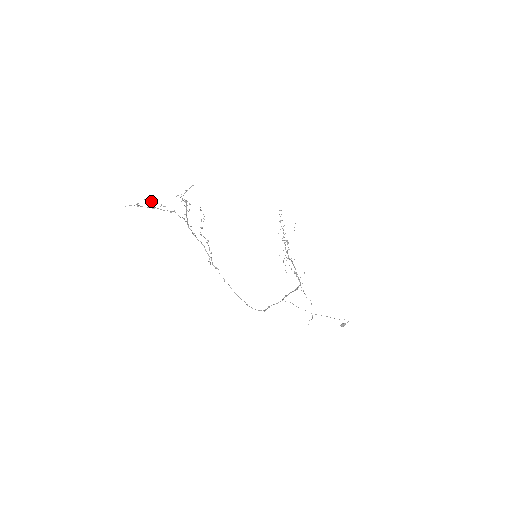
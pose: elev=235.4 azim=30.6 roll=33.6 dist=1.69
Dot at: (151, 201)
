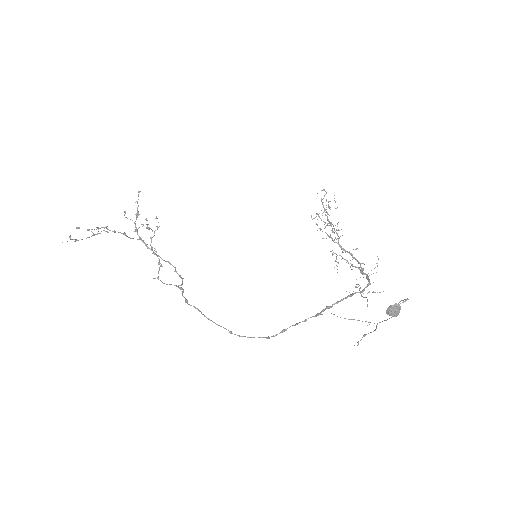
Dot at: occluded
